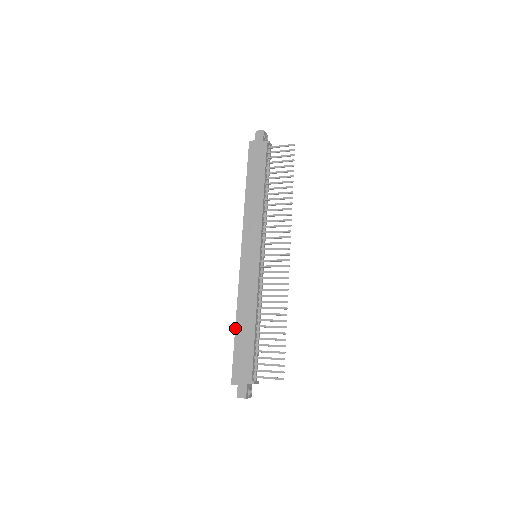
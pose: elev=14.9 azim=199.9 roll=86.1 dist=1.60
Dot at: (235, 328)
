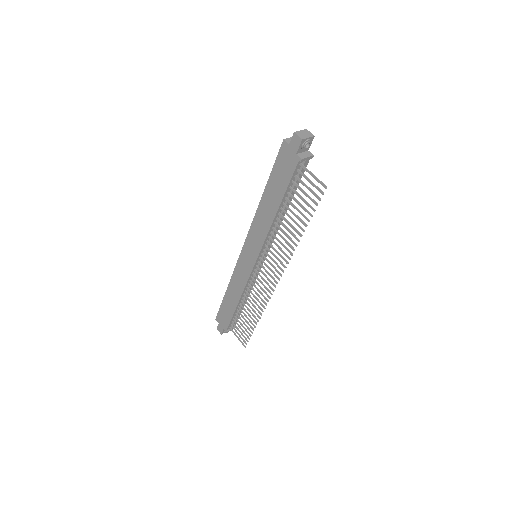
Dot at: (225, 293)
